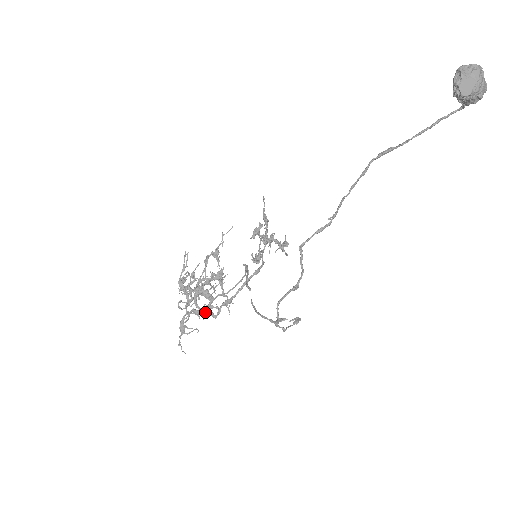
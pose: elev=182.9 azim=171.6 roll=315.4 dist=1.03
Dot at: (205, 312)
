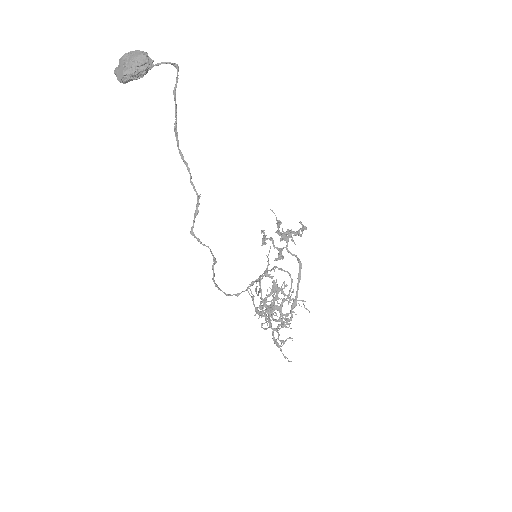
Dot at: (283, 321)
